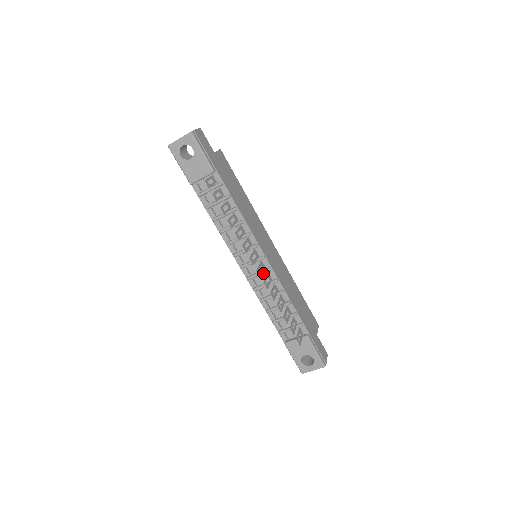
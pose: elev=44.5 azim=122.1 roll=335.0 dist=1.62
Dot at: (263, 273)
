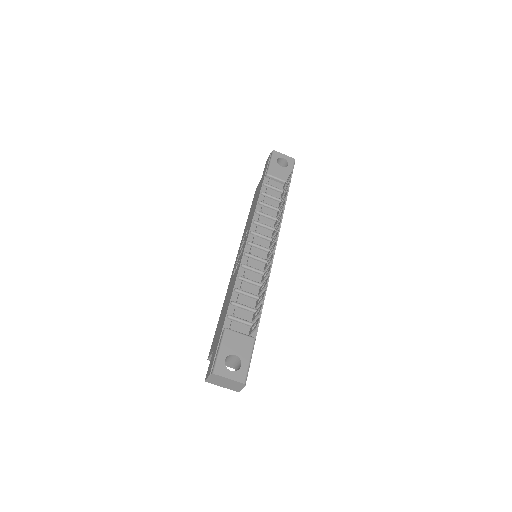
Dot at: (263, 260)
